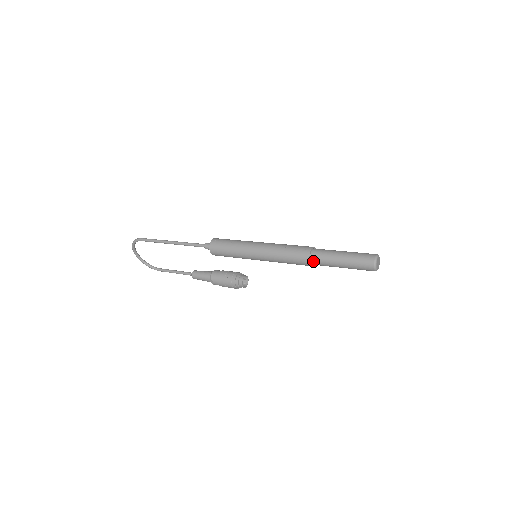
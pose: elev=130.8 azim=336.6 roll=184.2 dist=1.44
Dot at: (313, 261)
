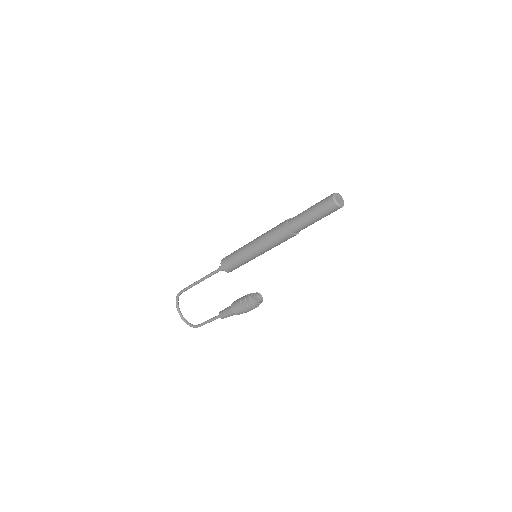
Dot at: (290, 226)
